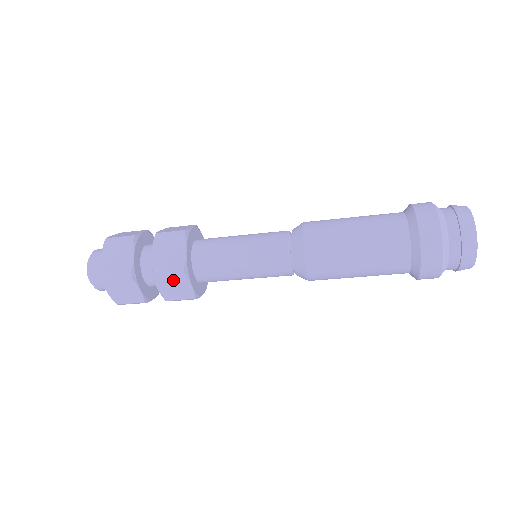
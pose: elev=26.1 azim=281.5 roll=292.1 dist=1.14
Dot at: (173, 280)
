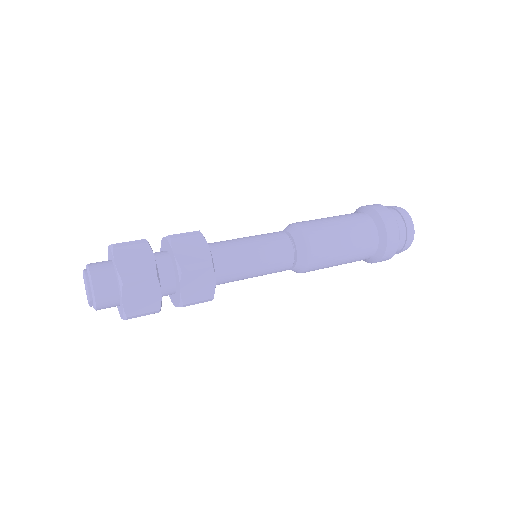
Dot at: occluded
